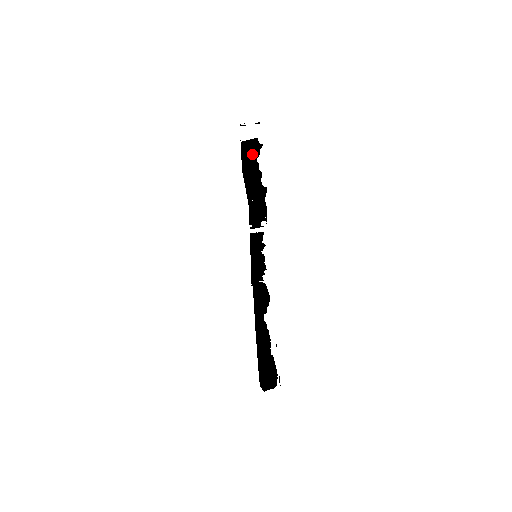
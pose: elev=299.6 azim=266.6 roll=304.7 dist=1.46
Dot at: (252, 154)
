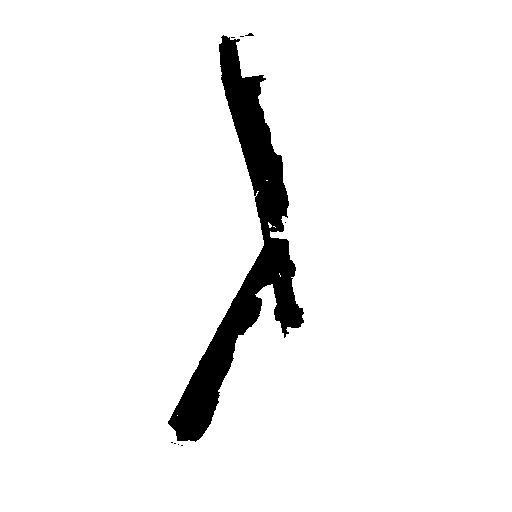
Dot at: (252, 92)
